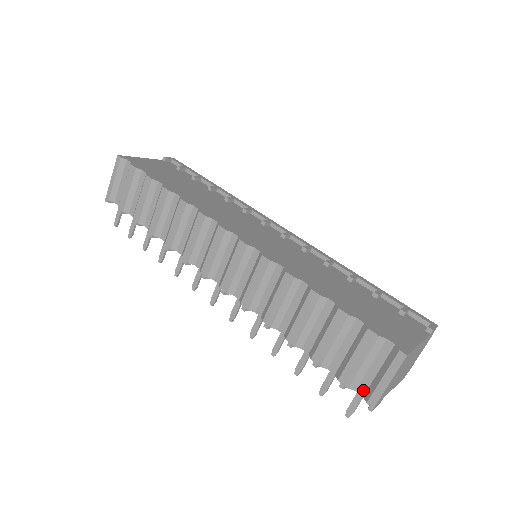
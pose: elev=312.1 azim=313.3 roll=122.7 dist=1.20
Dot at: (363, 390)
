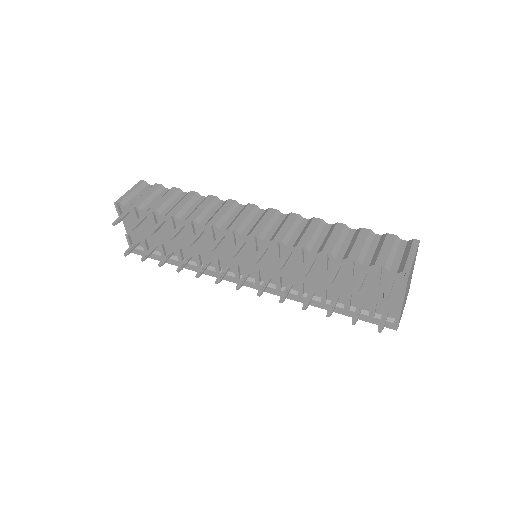
Dot at: (395, 269)
